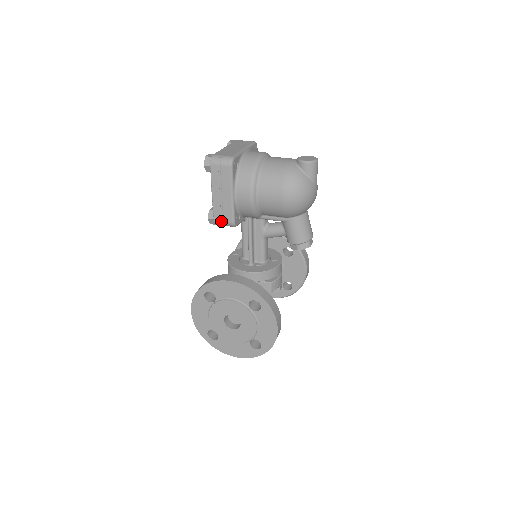
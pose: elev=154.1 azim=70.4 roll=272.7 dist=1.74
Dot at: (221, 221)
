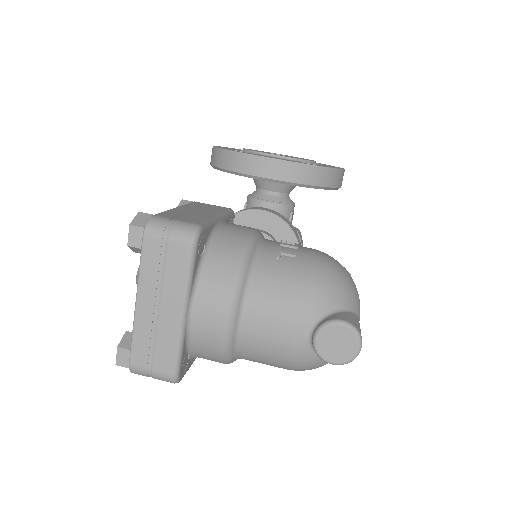
Dot at: occluded
